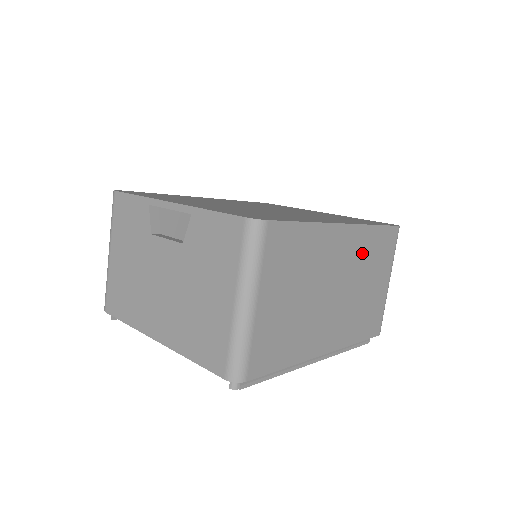
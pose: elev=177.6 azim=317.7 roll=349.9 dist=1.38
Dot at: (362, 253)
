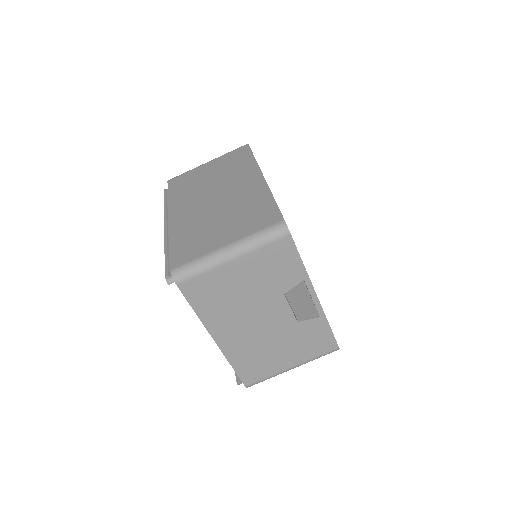
Dot at: occluded
